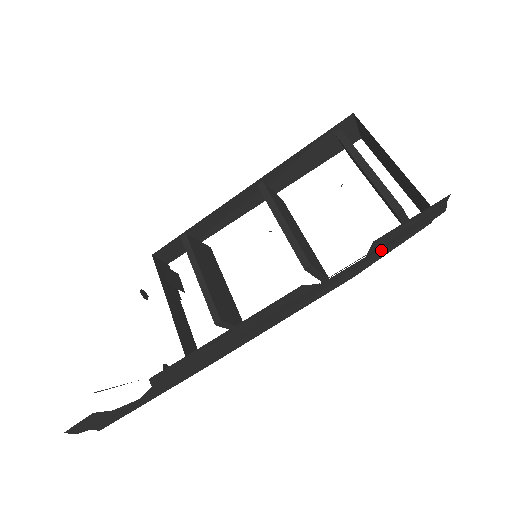
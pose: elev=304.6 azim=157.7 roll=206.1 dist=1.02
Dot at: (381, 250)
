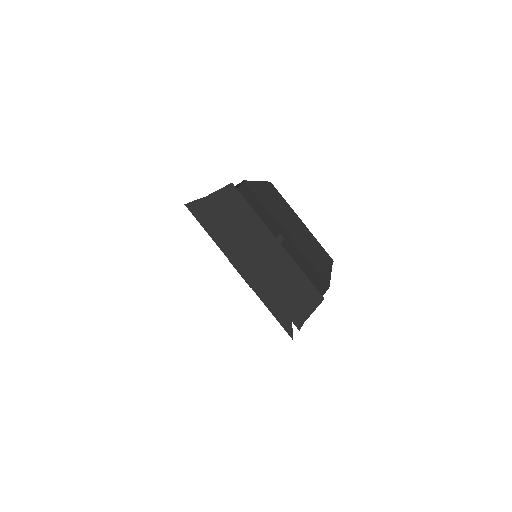
Dot at: occluded
